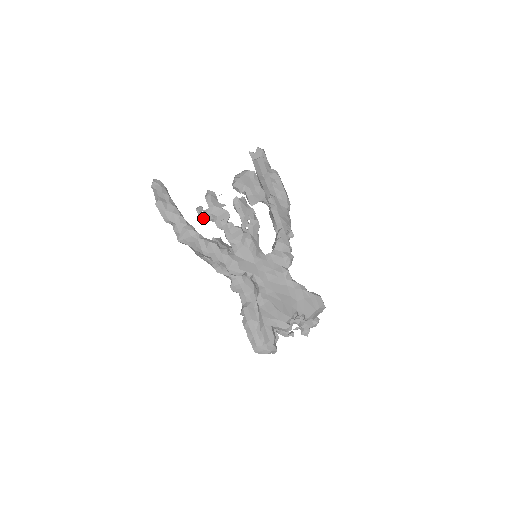
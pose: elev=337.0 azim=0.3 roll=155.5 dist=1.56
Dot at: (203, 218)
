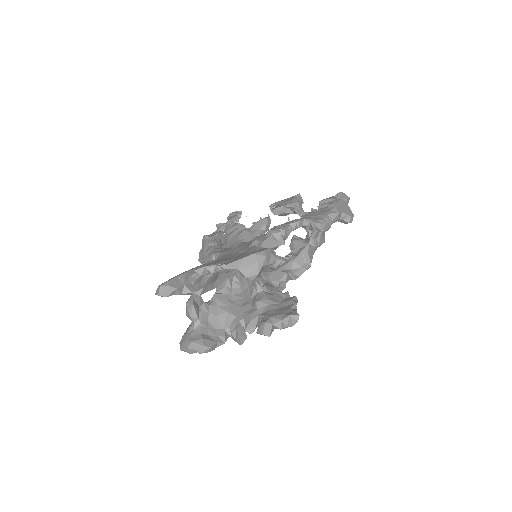
Dot at: (218, 230)
